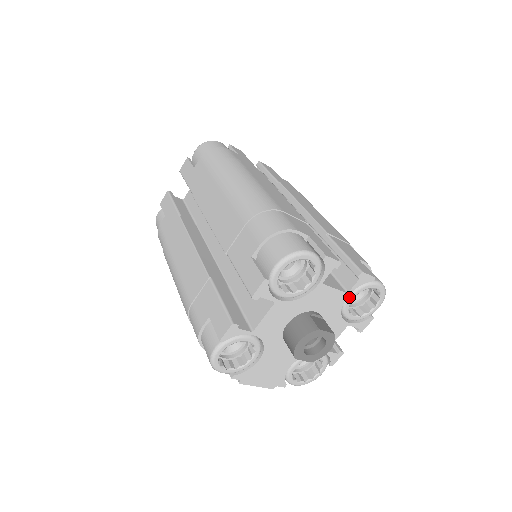
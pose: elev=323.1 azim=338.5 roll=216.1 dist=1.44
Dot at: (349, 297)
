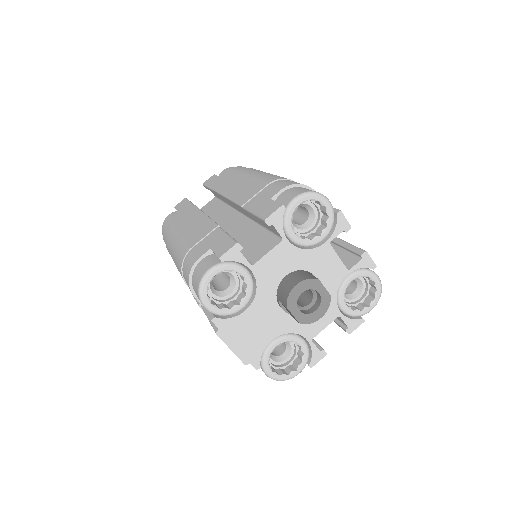
Dot at: (348, 277)
